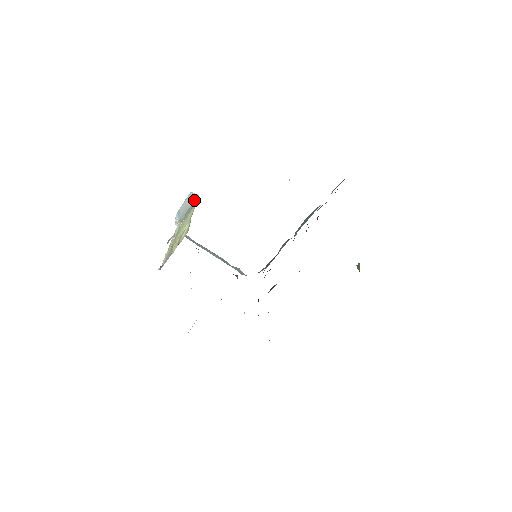
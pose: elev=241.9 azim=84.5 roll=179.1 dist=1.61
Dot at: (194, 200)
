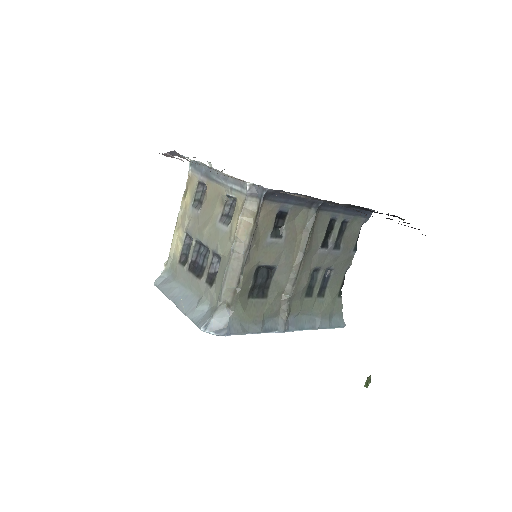
Dot at: occluded
